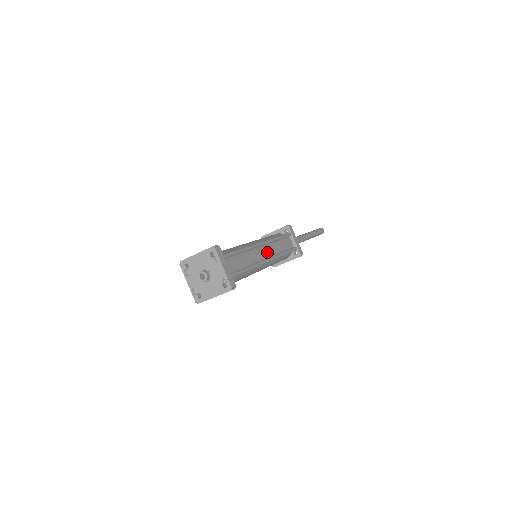
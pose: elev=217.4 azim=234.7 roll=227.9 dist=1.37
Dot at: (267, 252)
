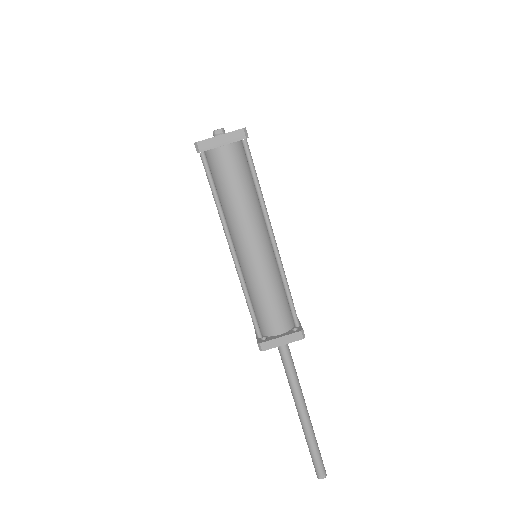
Dot at: occluded
